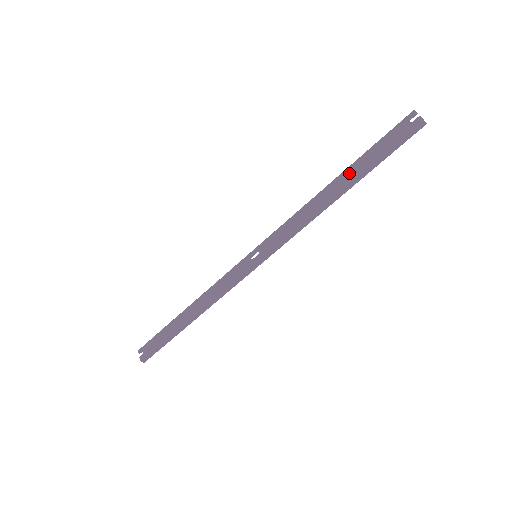
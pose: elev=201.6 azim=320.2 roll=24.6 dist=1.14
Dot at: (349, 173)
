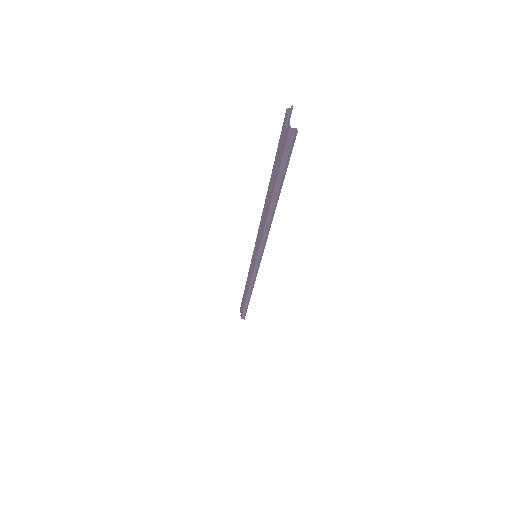
Dot at: (270, 187)
